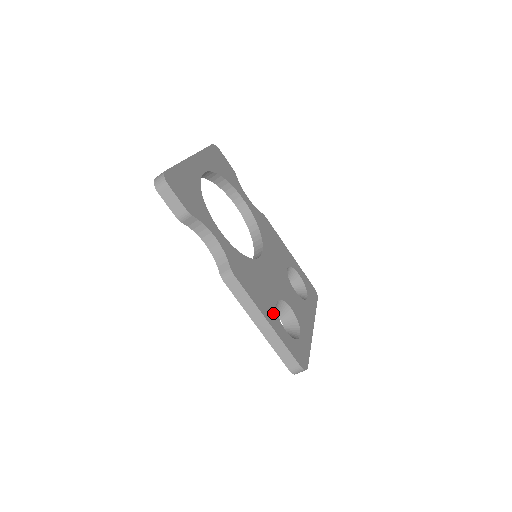
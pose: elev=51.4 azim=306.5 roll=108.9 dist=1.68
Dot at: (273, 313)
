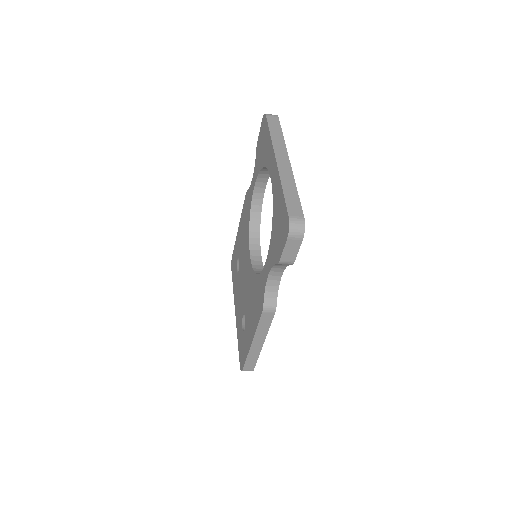
Dot at: occluded
